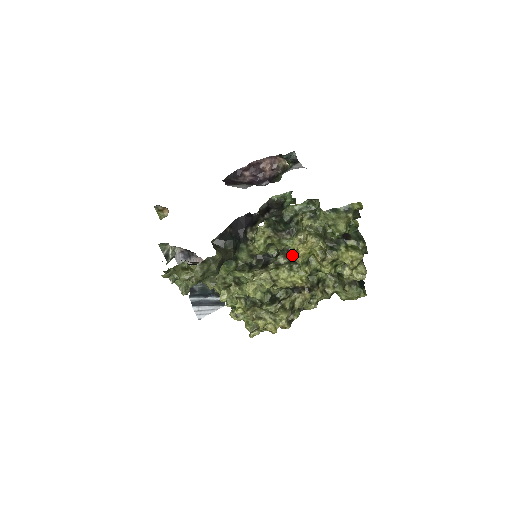
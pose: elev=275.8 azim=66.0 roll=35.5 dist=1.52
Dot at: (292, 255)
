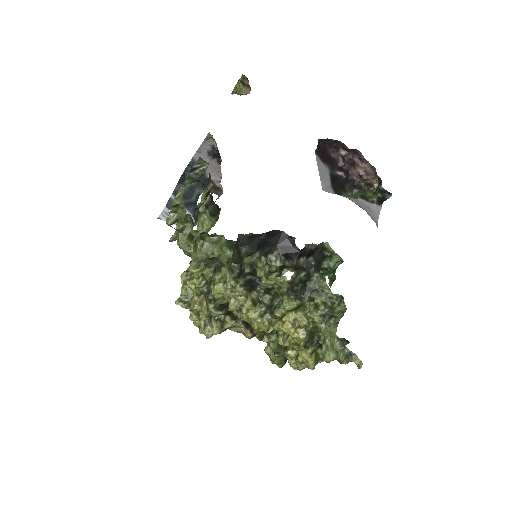
Dot at: (277, 300)
